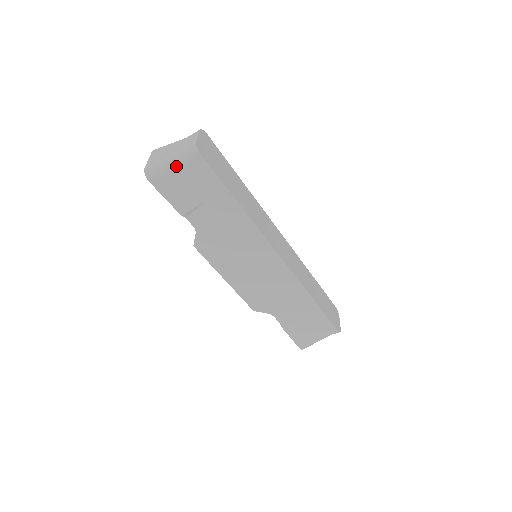
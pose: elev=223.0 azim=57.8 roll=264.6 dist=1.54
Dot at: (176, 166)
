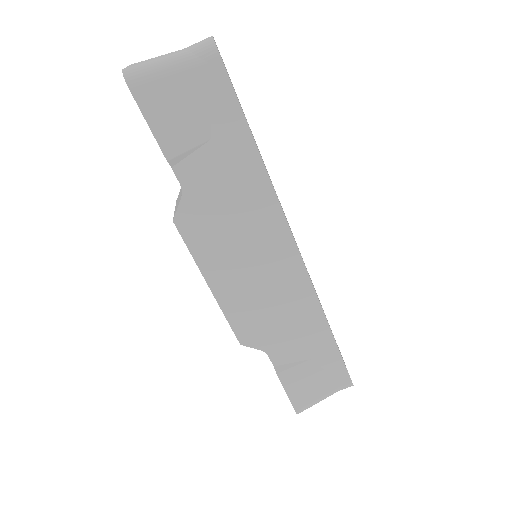
Dot at: (177, 68)
